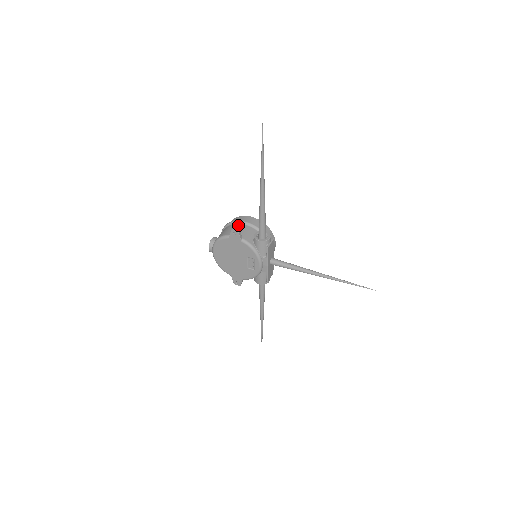
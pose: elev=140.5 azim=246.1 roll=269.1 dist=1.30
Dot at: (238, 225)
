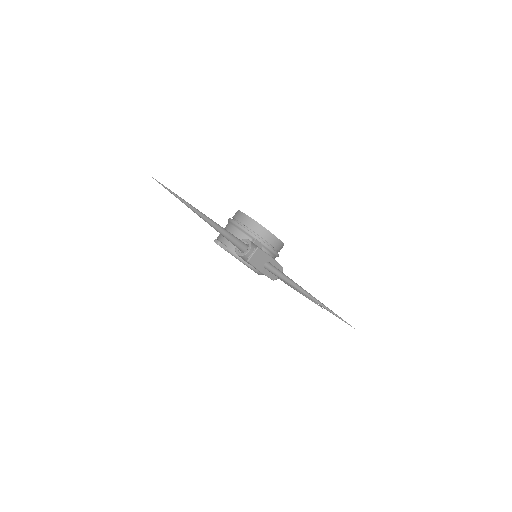
Dot at: (230, 227)
